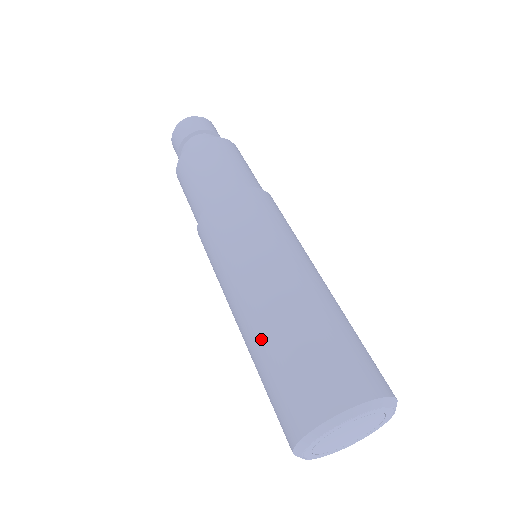
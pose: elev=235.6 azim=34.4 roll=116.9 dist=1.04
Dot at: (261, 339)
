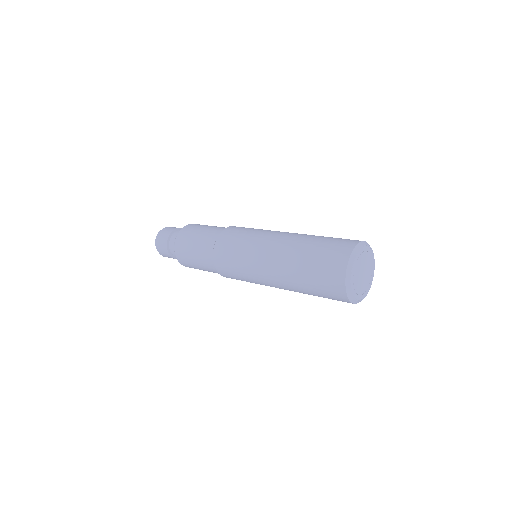
Dot at: (298, 289)
